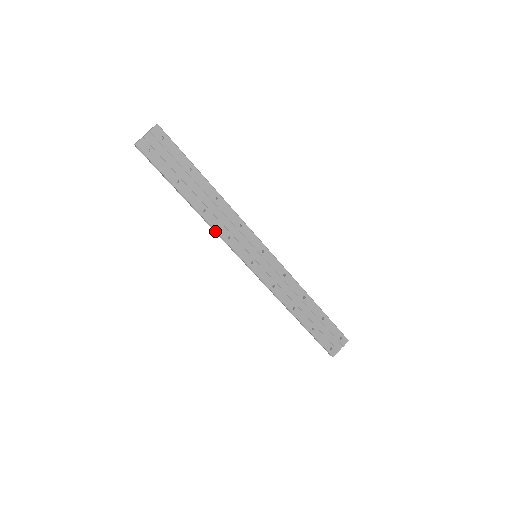
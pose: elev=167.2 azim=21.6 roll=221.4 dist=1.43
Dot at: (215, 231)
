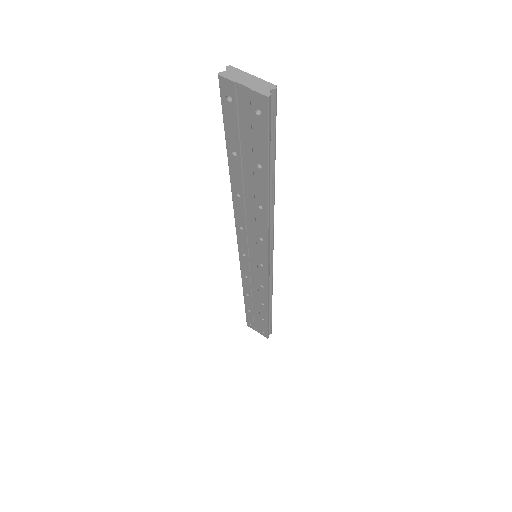
Dot at: (235, 211)
